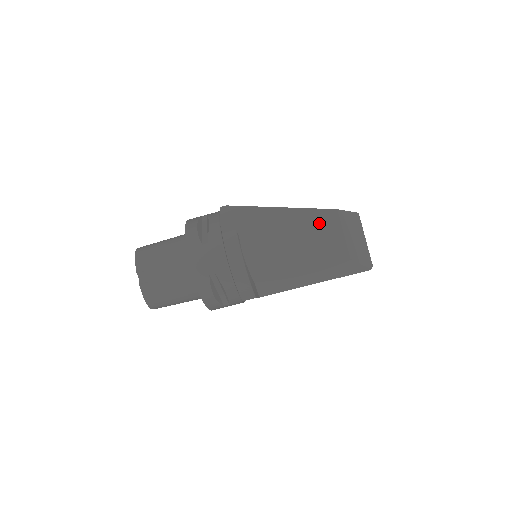
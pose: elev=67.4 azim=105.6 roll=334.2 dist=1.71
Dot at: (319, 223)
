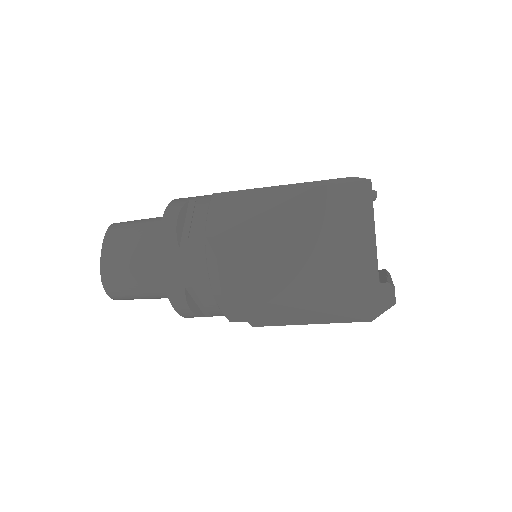
Dot at: occluded
